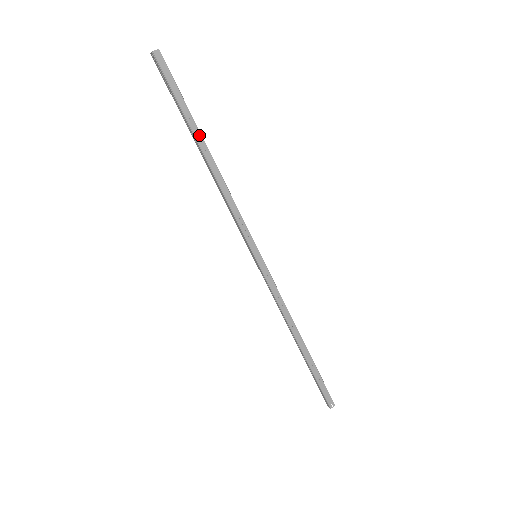
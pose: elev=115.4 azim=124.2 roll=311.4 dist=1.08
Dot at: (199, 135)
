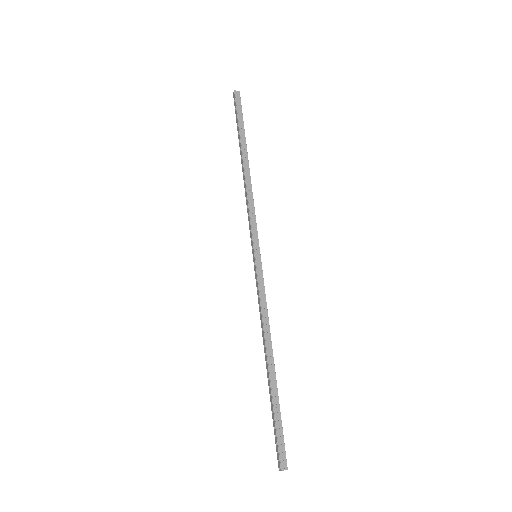
Dot at: (245, 148)
